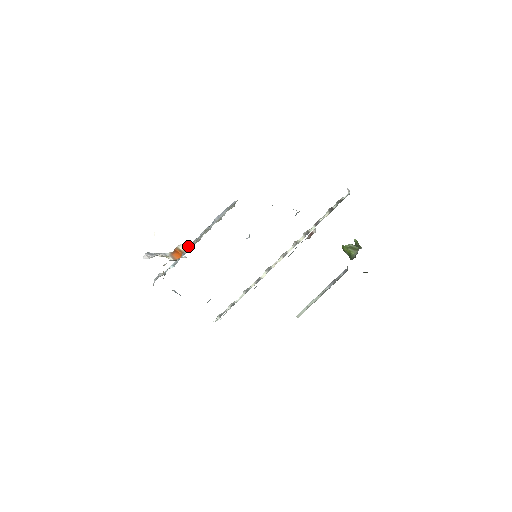
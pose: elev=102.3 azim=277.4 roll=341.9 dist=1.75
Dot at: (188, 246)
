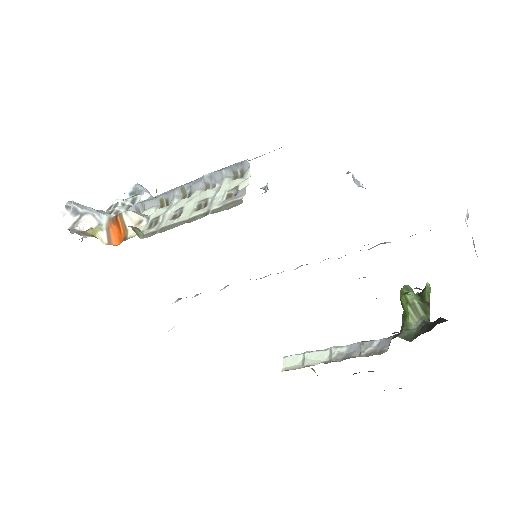
Dot at: (139, 224)
